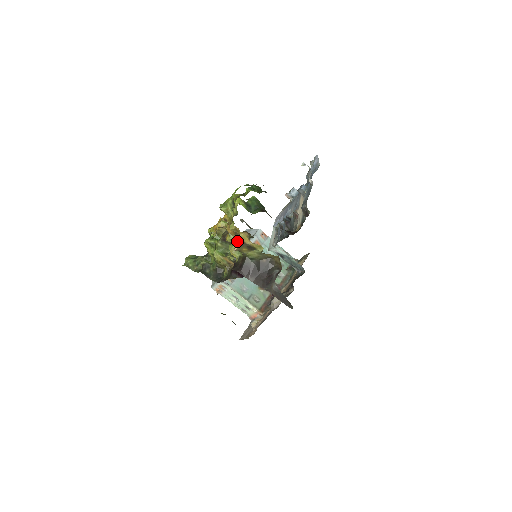
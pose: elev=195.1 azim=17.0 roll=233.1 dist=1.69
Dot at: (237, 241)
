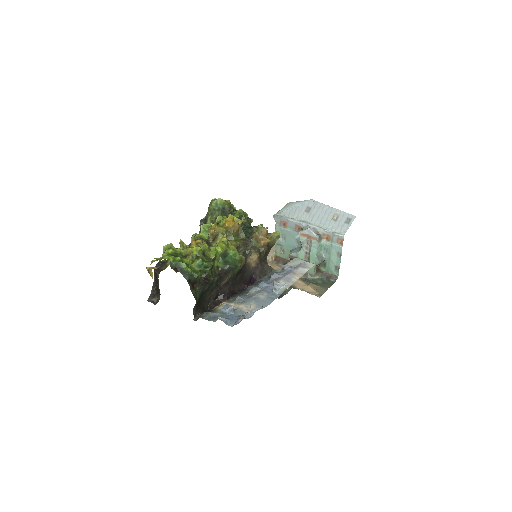
Dot at: (150, 268)
